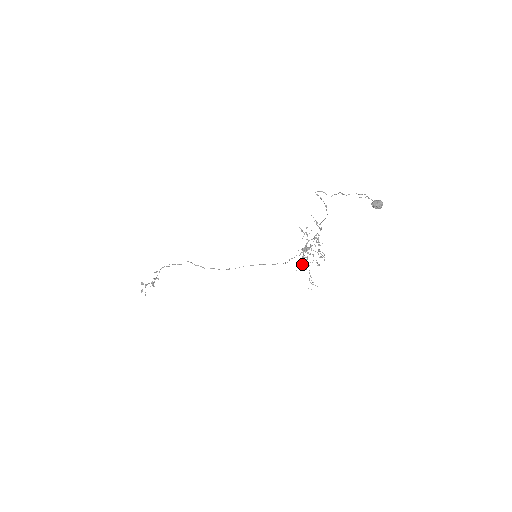
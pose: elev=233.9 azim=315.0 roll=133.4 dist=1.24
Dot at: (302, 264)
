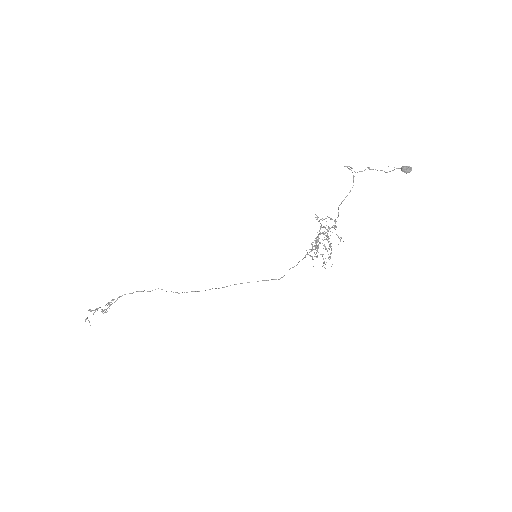
Dot at: occluded
